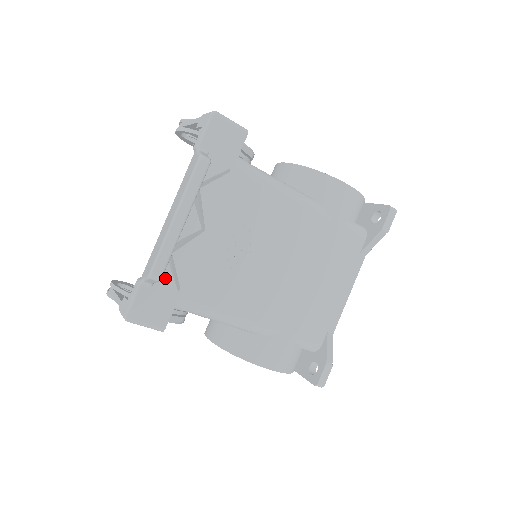
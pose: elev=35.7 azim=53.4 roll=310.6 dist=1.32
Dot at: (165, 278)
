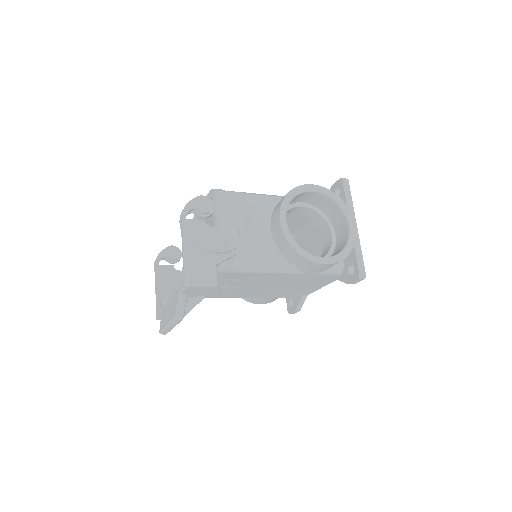
Dot at: occluded
